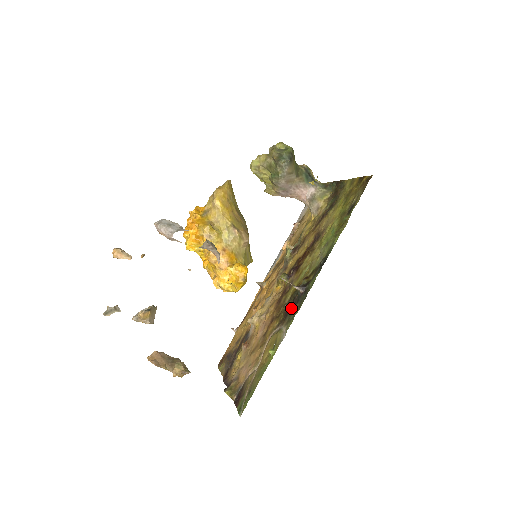
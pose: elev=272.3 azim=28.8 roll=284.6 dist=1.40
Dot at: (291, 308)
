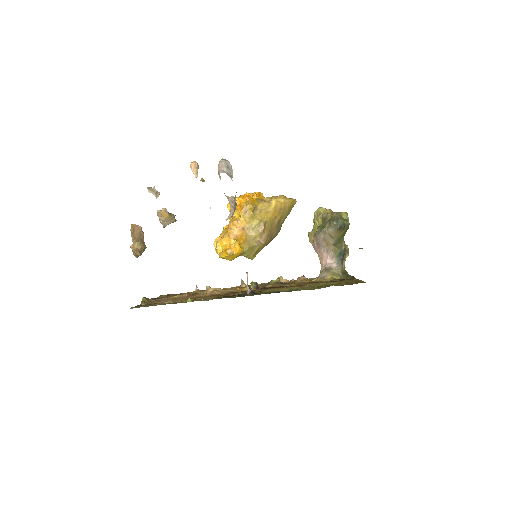
Dot at: occluded
